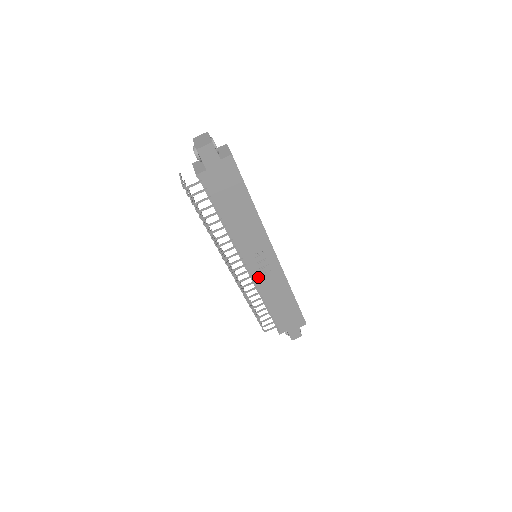
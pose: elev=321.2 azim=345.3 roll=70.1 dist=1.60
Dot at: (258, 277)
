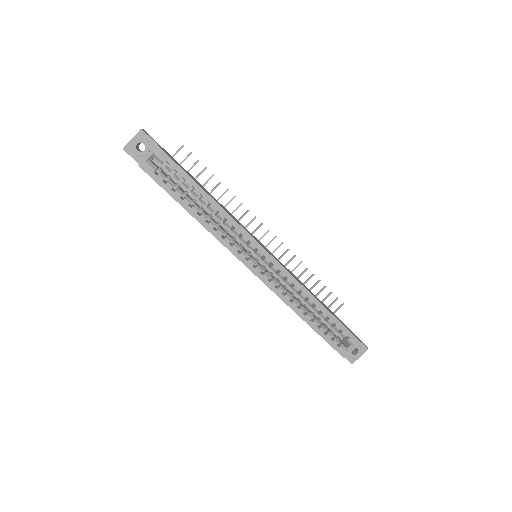
Dot at: occluded
